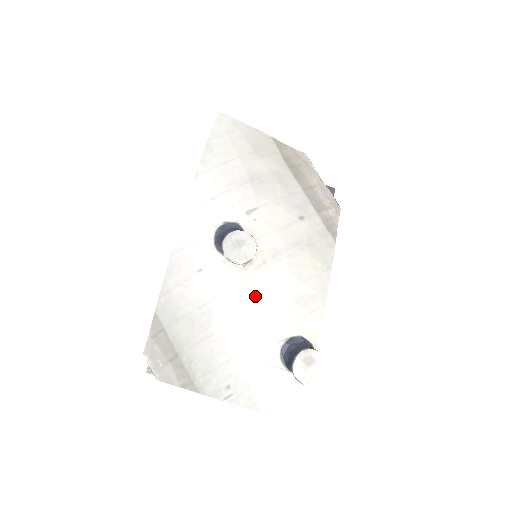
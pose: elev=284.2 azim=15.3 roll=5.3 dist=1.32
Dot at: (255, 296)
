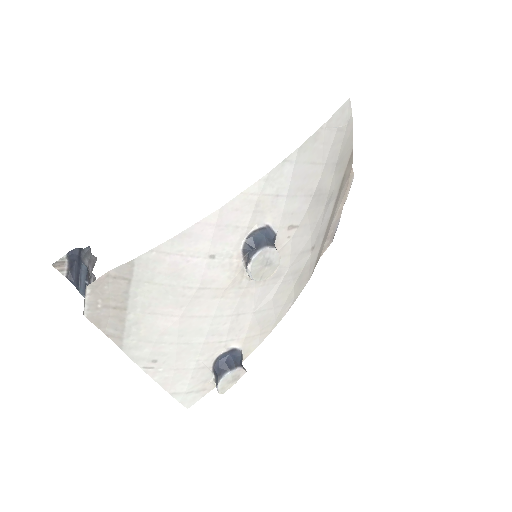
Dot at: (237, 305)
